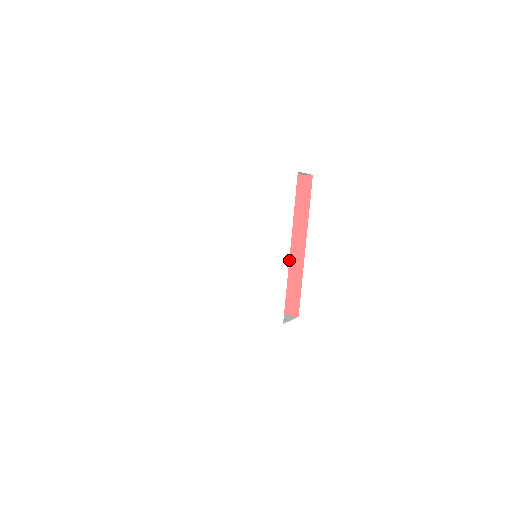
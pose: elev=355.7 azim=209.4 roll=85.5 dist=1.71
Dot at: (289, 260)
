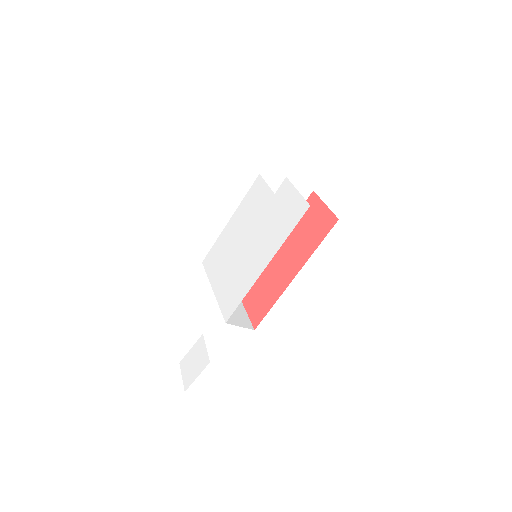
Dot at: (279, 279)
